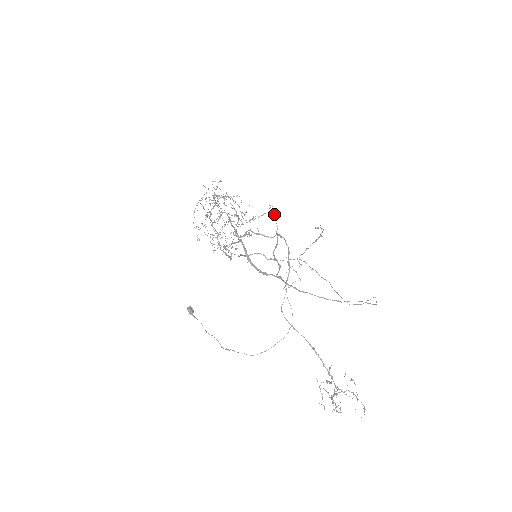
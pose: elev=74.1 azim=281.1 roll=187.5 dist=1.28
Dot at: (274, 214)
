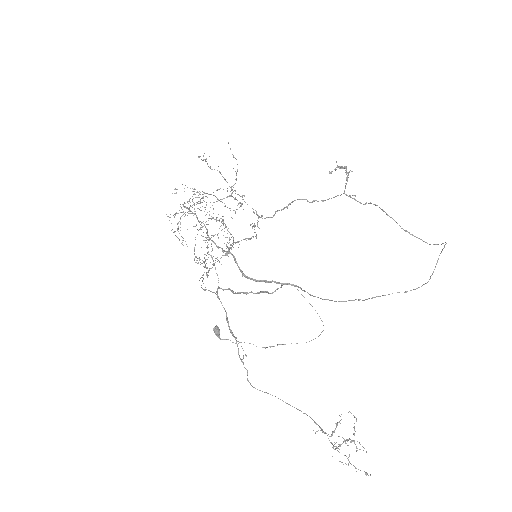
Dot at: occluded
